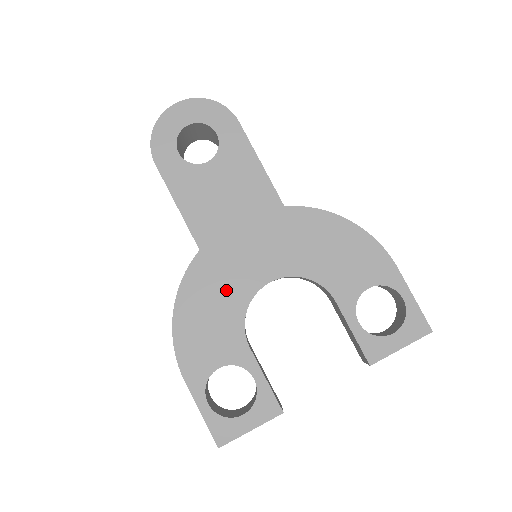
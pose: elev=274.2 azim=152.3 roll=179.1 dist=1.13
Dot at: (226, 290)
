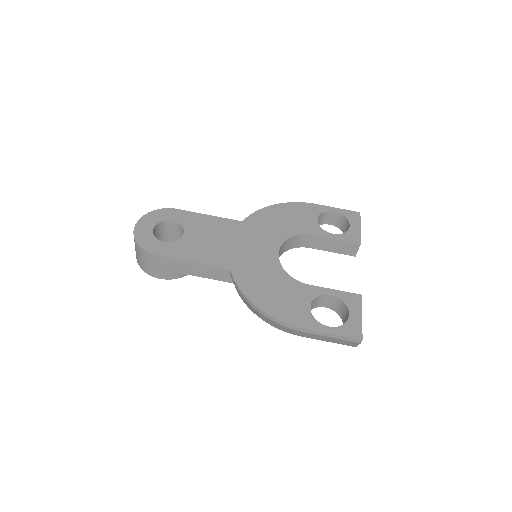
Dot at: (265, 273)
